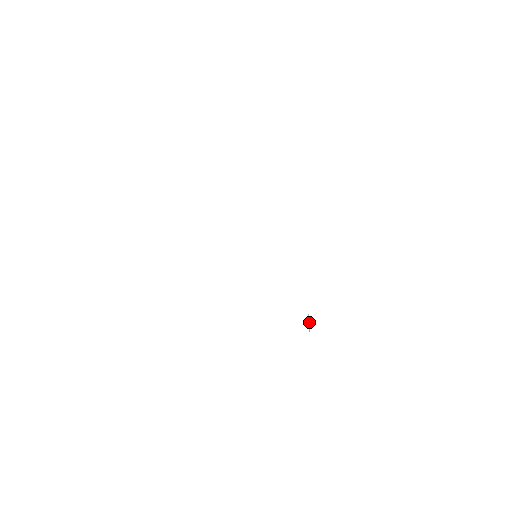
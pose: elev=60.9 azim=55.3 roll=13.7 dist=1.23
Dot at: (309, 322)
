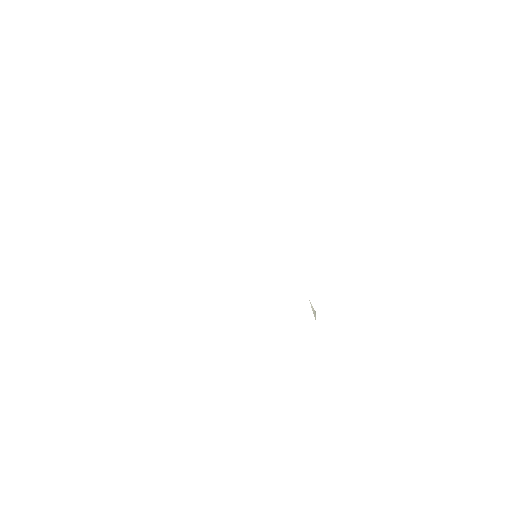
Dot at: (313, 310)
